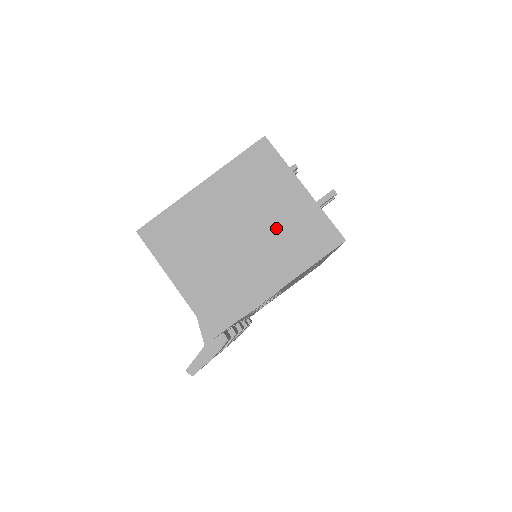
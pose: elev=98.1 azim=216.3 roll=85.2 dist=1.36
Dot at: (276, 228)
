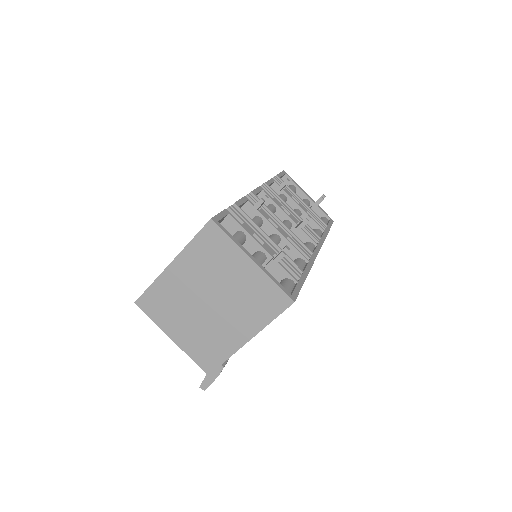
Dot at: (236, 295)
